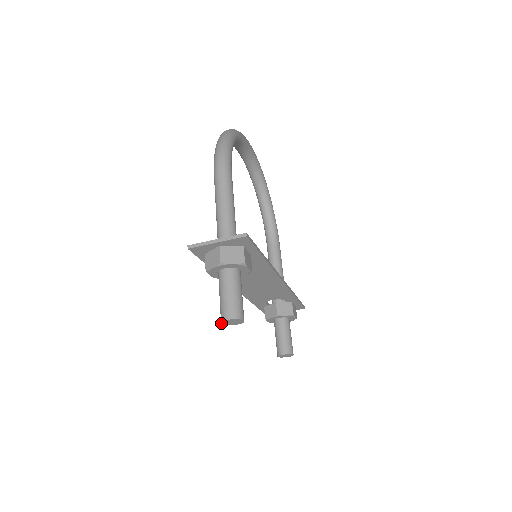
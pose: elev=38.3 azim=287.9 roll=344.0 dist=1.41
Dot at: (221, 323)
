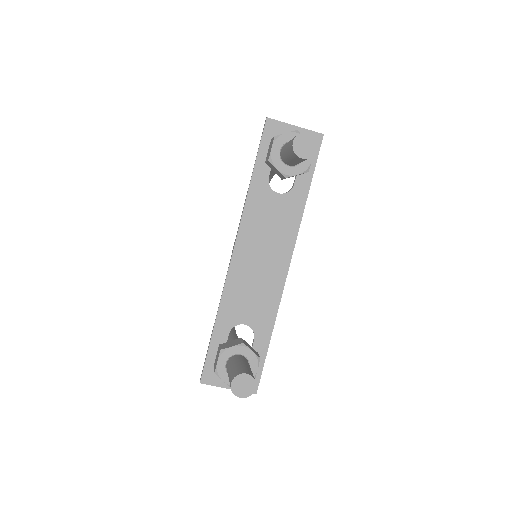
Dot at: (294, 139)
